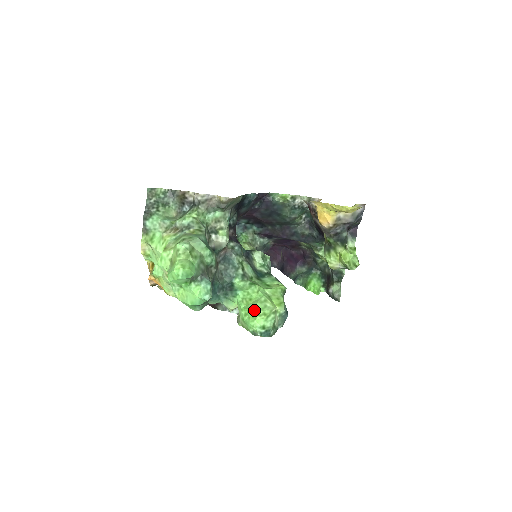
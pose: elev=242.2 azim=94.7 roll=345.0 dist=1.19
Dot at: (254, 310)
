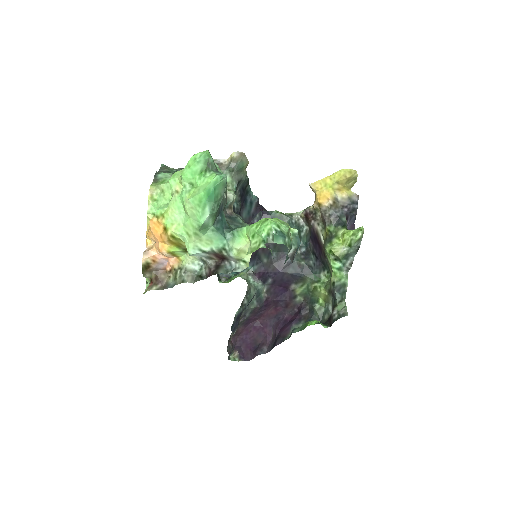
Dot at: (267, 218)
